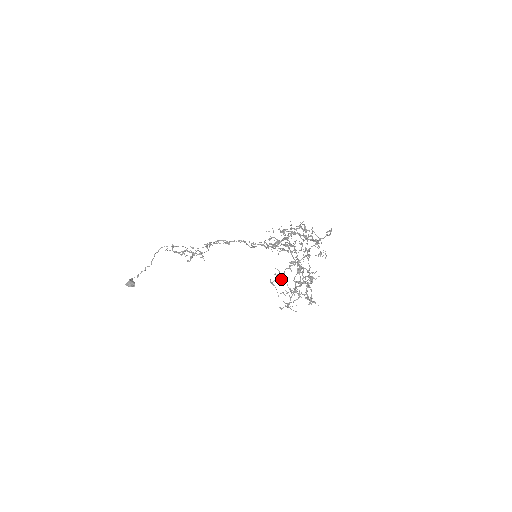
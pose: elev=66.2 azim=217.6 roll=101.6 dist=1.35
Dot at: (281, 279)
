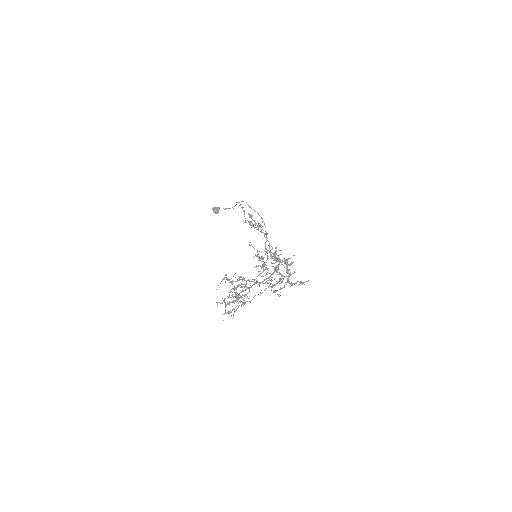
Dot at: (230, 282)
